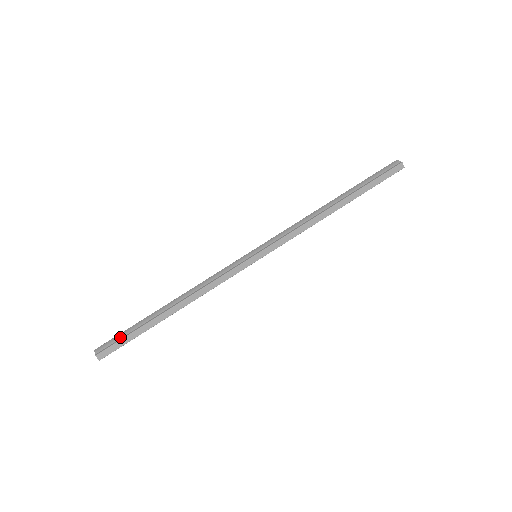
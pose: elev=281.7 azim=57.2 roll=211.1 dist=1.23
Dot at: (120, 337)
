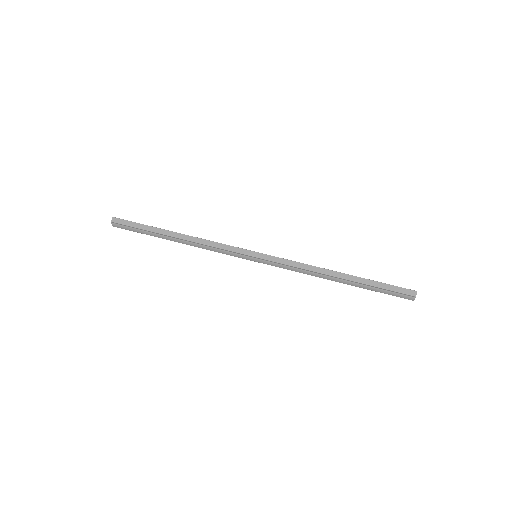
Dot at: (135, 222)
